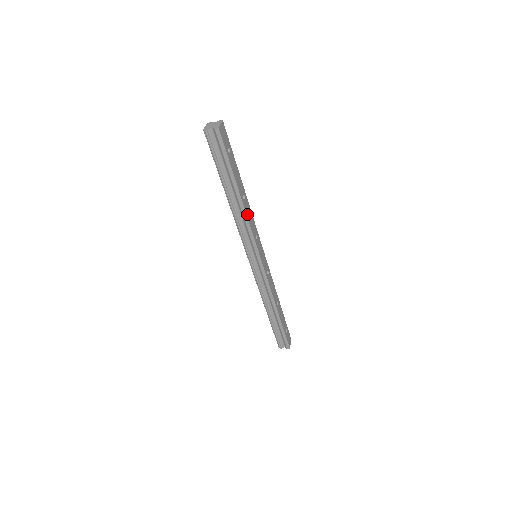
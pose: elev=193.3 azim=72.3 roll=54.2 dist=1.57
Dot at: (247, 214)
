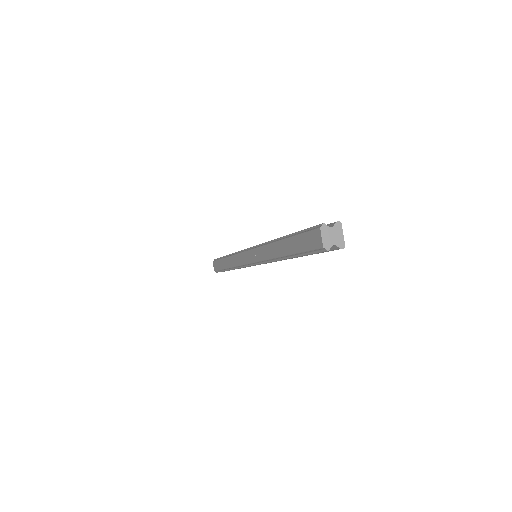
Dot at: occluded
